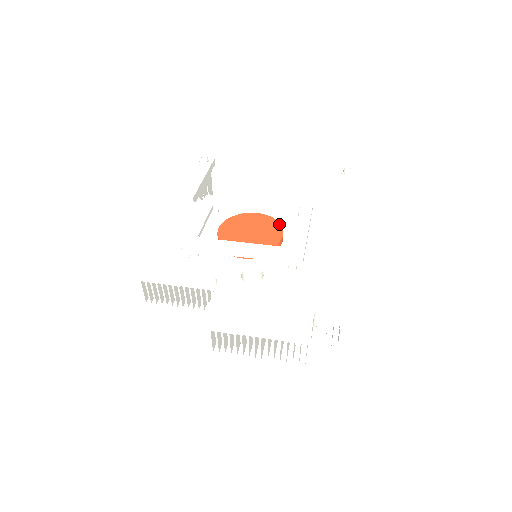
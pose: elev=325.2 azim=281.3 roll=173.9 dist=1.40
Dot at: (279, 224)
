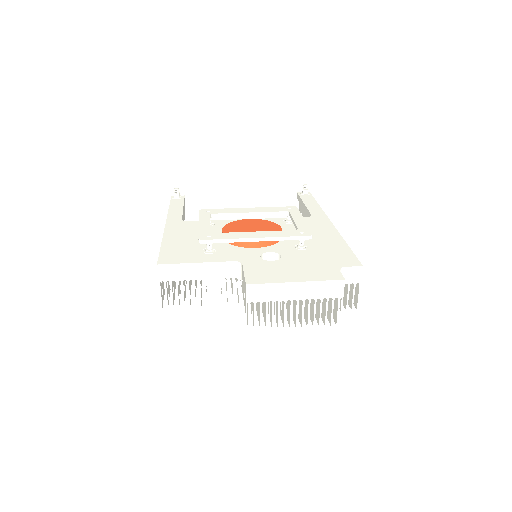
Dot at: (274, 223)
